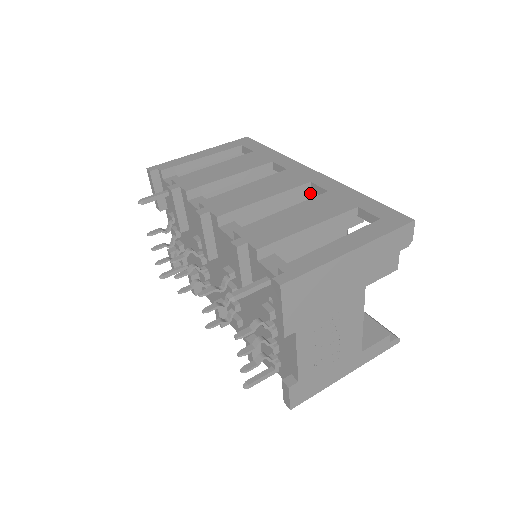
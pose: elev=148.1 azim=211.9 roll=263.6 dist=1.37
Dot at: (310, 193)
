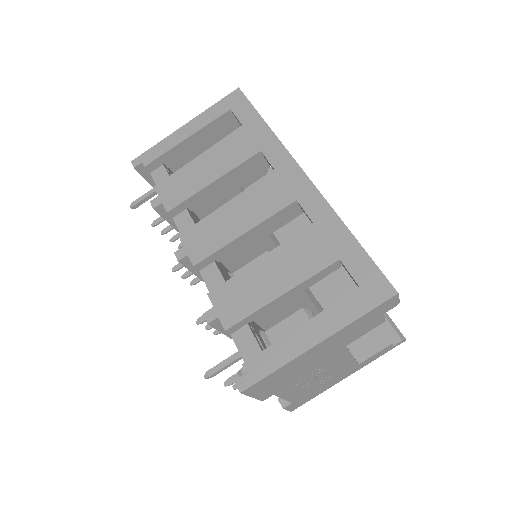
Dot at: occluded
